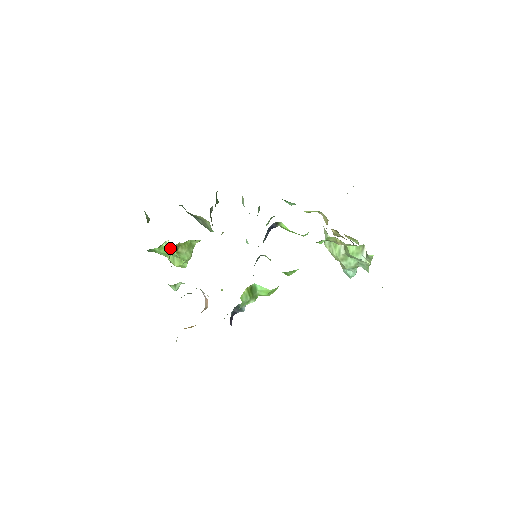
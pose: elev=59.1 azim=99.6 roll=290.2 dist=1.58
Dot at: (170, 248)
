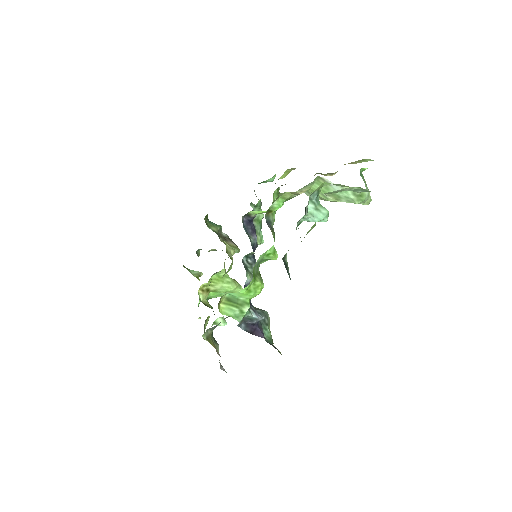
Dot at: occluded
